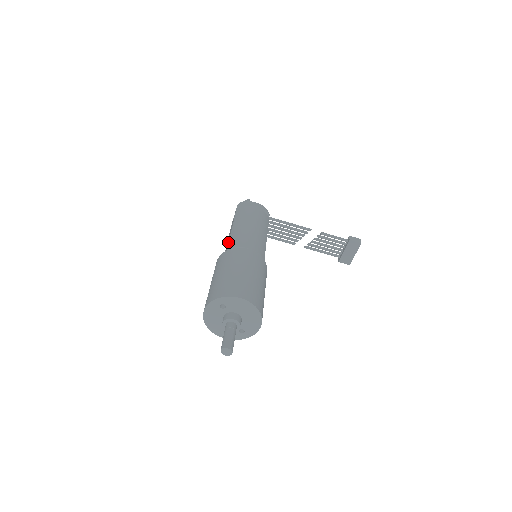
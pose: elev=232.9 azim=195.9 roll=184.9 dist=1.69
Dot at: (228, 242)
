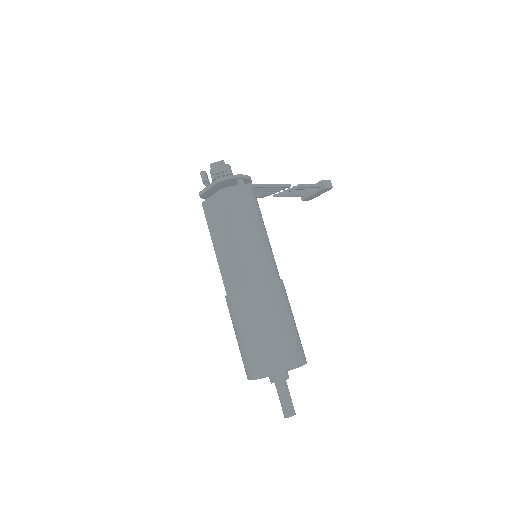
Dot at: (240, 265)
